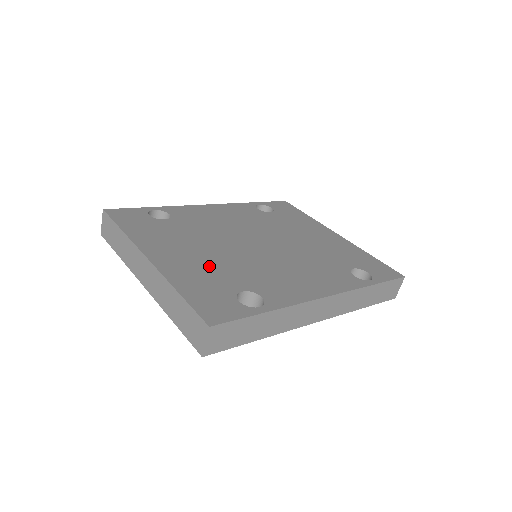
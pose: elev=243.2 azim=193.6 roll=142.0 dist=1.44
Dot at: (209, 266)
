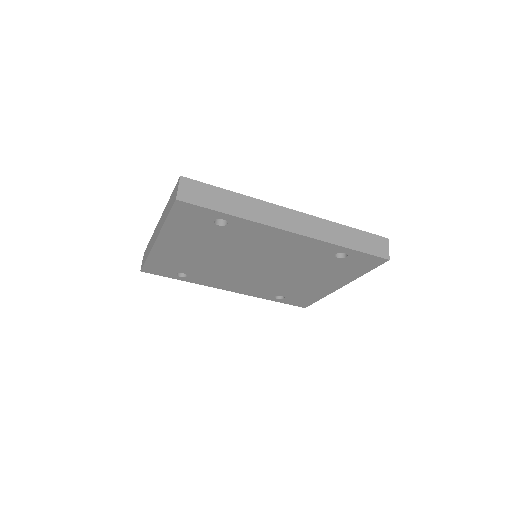
Dot at: occluded
